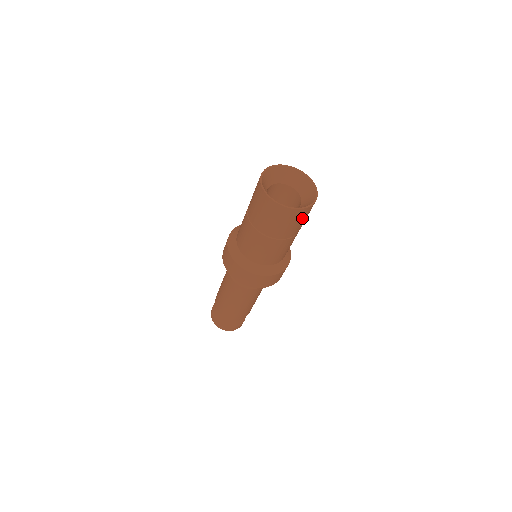
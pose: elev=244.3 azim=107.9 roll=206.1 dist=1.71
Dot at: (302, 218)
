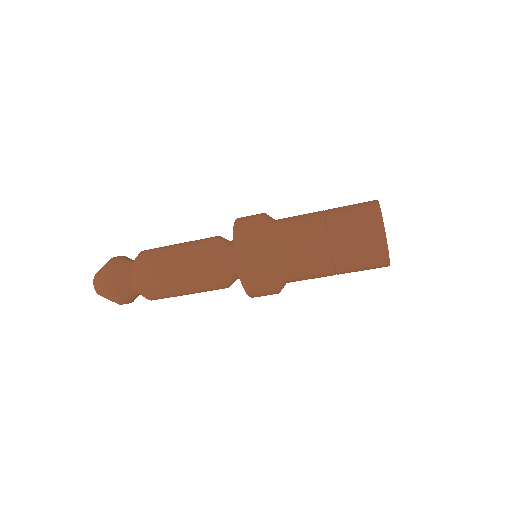
Dot at: occluded
